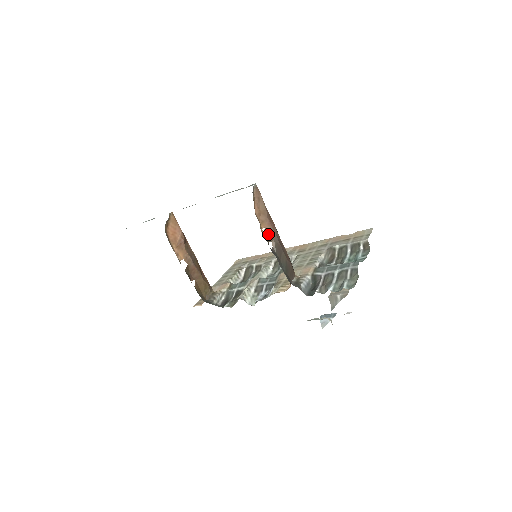
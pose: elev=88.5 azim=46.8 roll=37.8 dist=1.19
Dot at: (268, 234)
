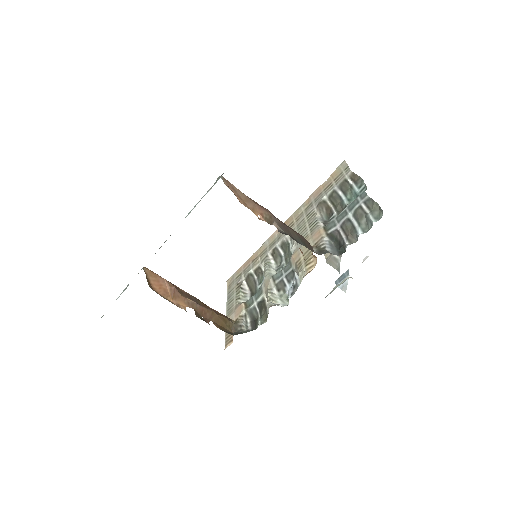
Dot at: (266, 218)
